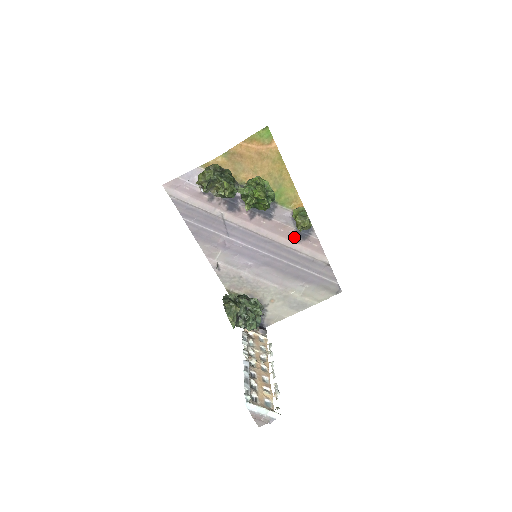
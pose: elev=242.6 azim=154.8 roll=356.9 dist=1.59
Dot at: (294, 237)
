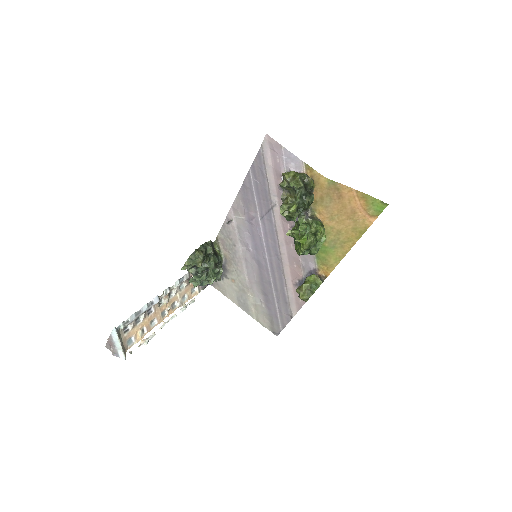
Dot at: (296, 279)
